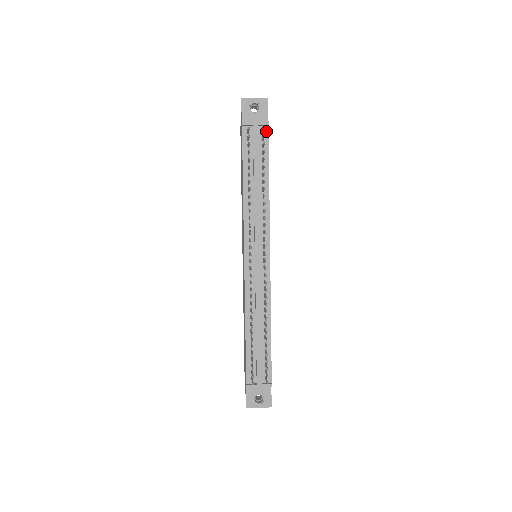
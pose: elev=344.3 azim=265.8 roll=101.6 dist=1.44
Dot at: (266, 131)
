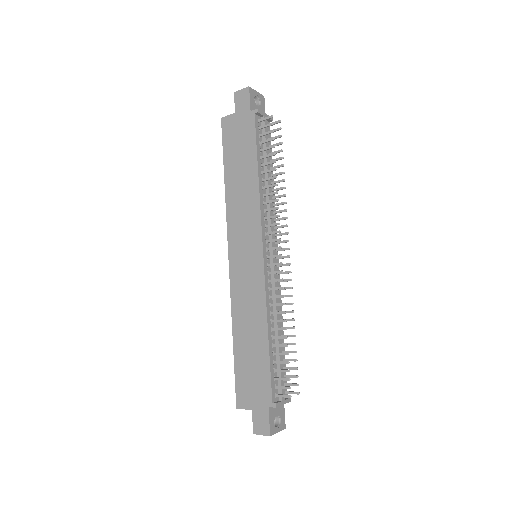
Dot at: (269, 126)
